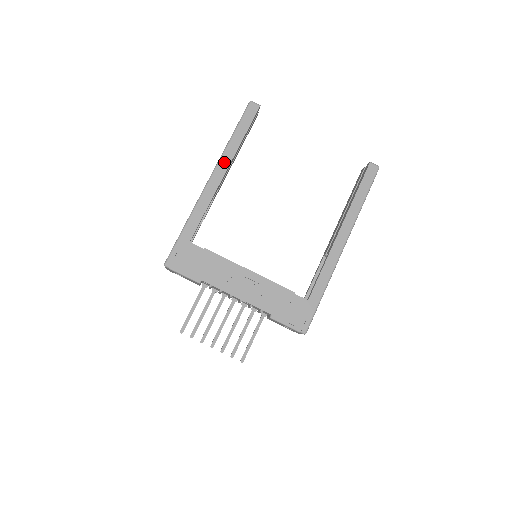
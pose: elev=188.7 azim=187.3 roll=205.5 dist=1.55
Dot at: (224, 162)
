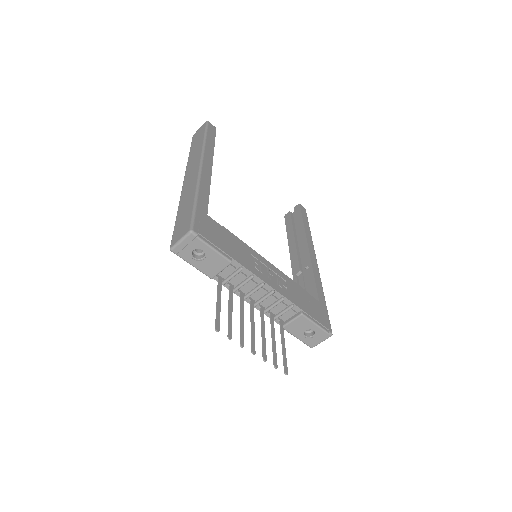
Dot at: (208, 156)
